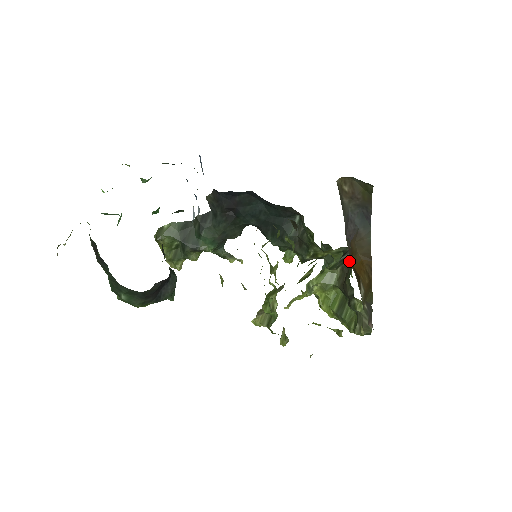
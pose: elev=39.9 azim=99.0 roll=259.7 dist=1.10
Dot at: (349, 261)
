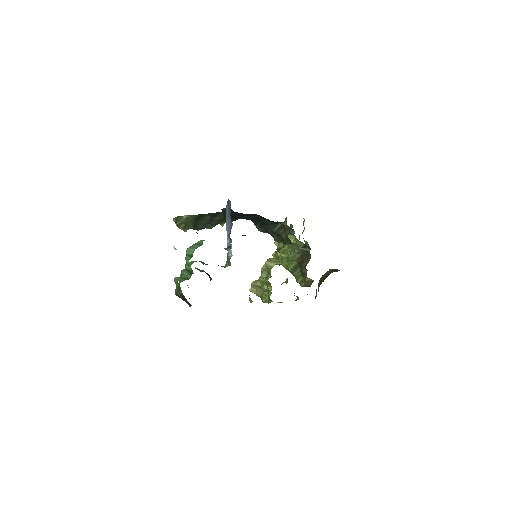
Dot at: (308, 255)
